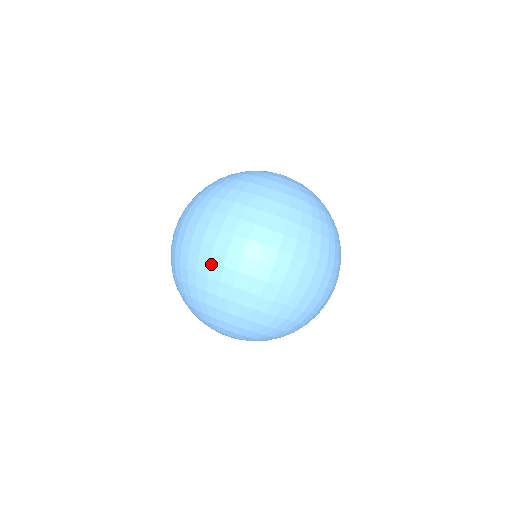
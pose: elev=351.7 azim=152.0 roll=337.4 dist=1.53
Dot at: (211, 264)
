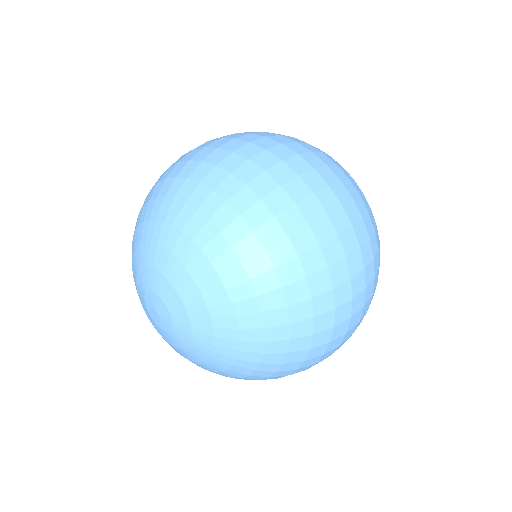
Dot at: (280, 189)
